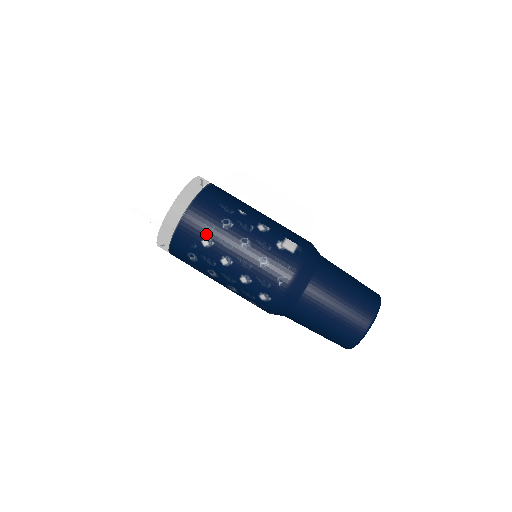
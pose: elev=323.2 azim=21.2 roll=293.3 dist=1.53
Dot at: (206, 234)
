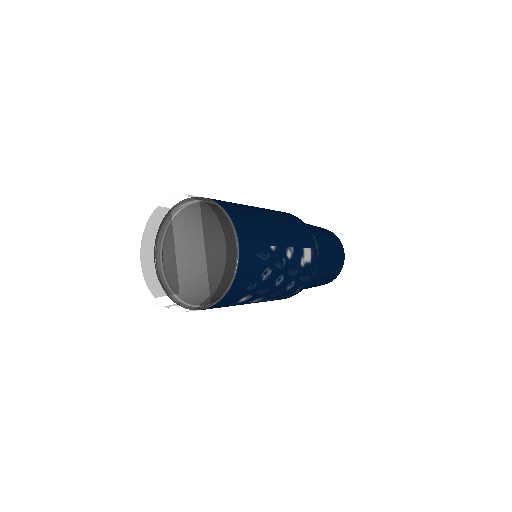
Dot at: (246, 294)
